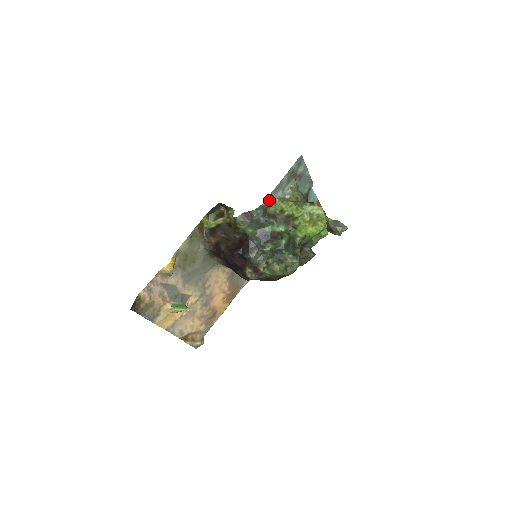
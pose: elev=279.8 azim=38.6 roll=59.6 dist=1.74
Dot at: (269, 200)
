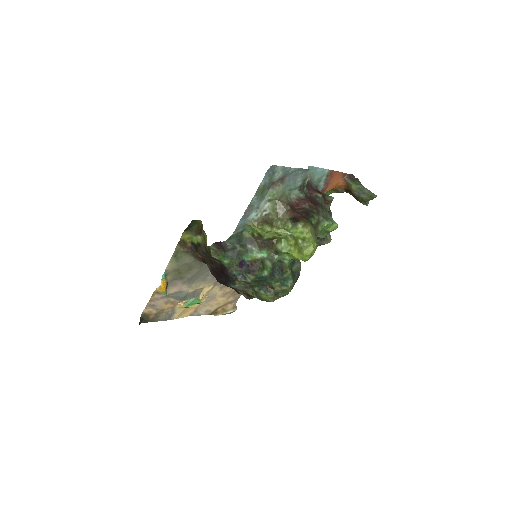
Dot at: (241, 226)
